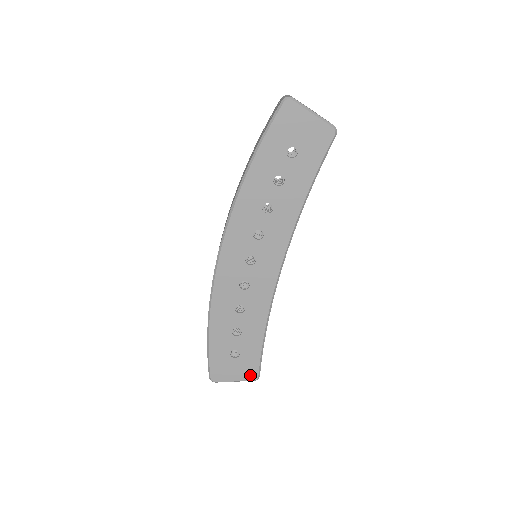
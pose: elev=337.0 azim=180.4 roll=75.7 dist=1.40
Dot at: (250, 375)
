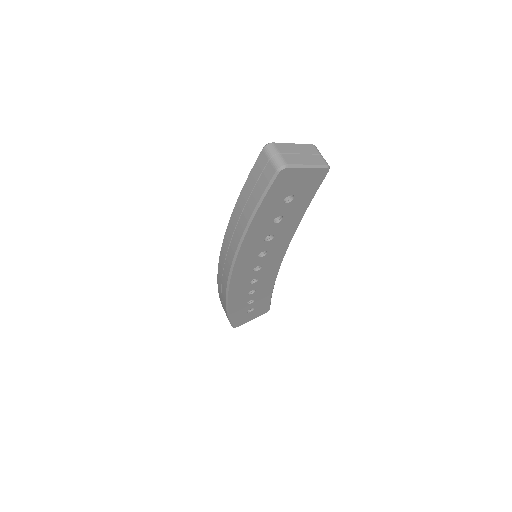
Dot at: (263, 312)
